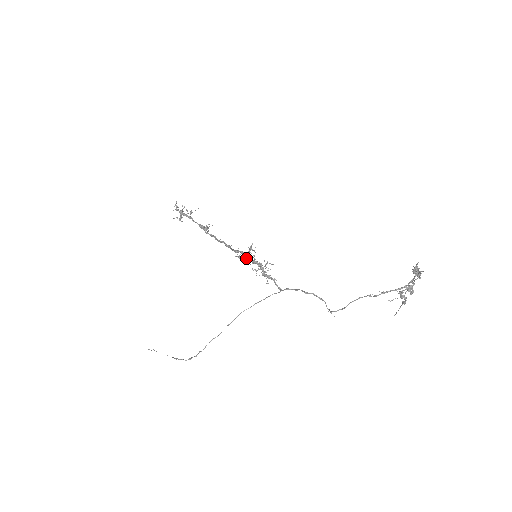
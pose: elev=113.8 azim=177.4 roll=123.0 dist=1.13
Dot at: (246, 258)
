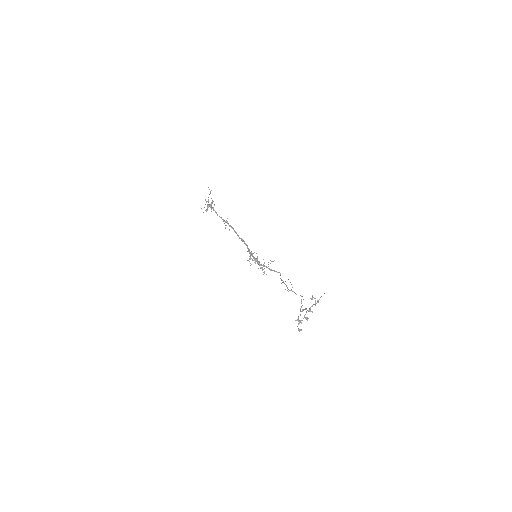
Dot at: occluded
